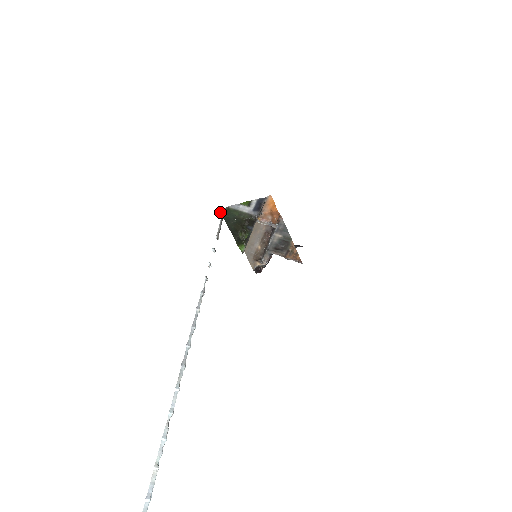
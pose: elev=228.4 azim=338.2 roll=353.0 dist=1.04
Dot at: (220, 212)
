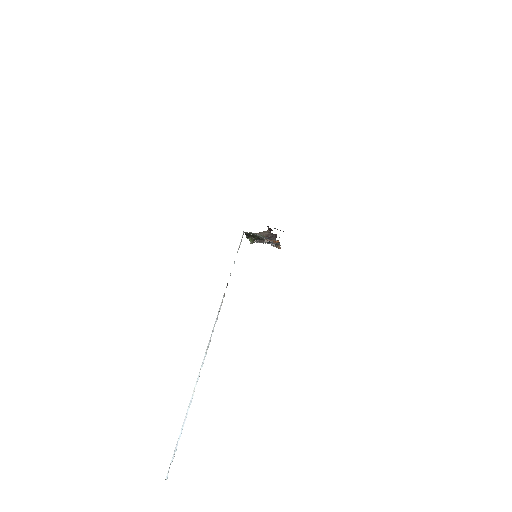
Dot at: occluded
